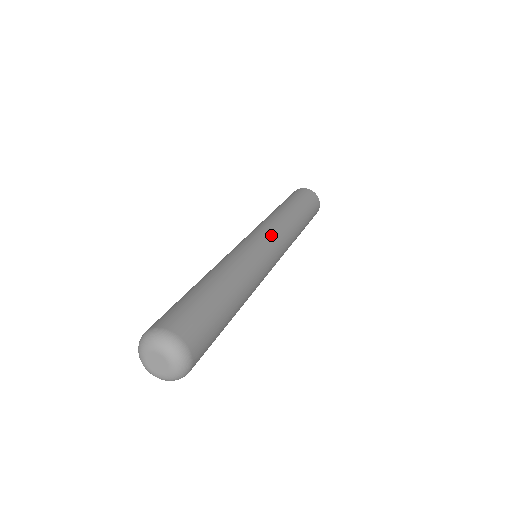
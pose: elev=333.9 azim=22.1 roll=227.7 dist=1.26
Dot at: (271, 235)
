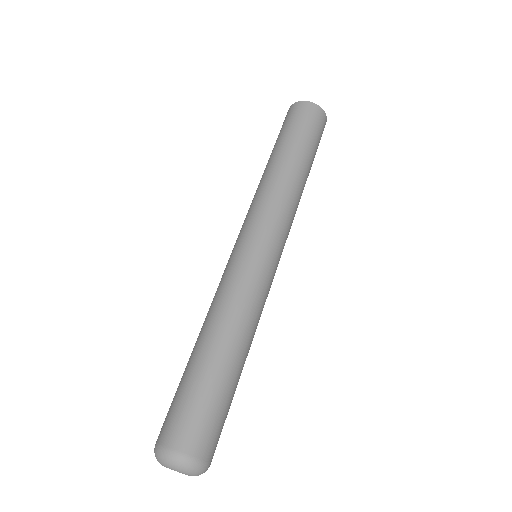
Dot at: (280, 239)
